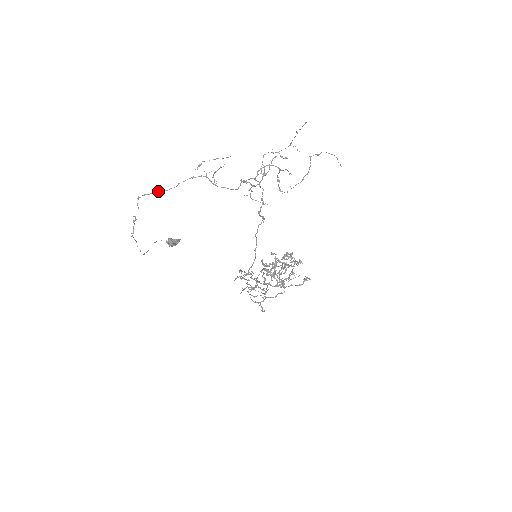
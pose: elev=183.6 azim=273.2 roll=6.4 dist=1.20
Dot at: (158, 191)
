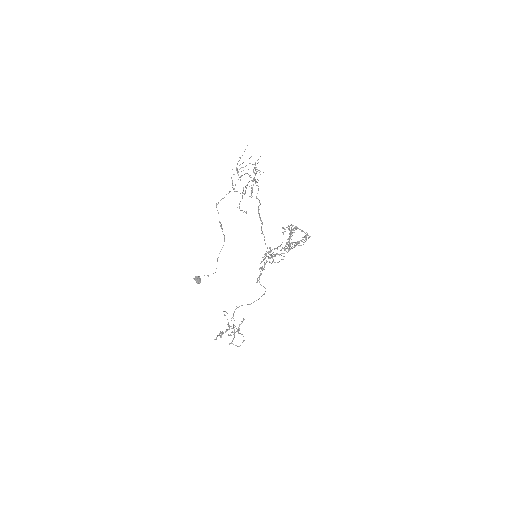
Dot at: (230, 191)
